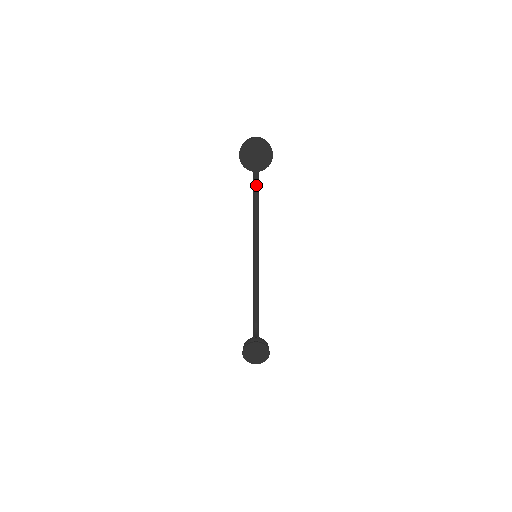
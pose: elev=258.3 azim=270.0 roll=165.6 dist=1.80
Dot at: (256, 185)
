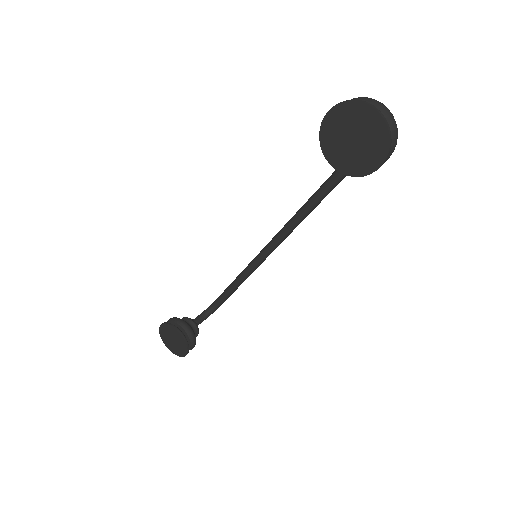
Dot at: occluded
